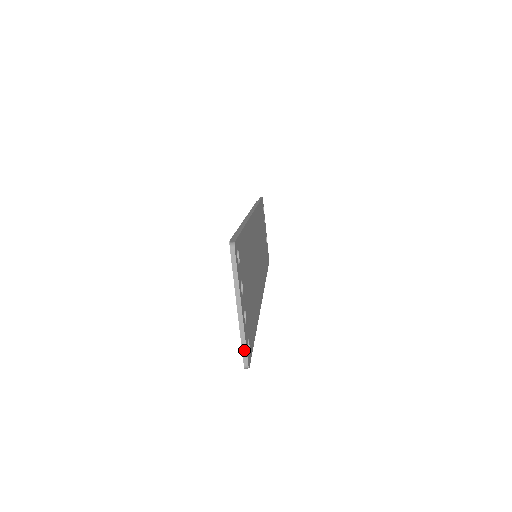
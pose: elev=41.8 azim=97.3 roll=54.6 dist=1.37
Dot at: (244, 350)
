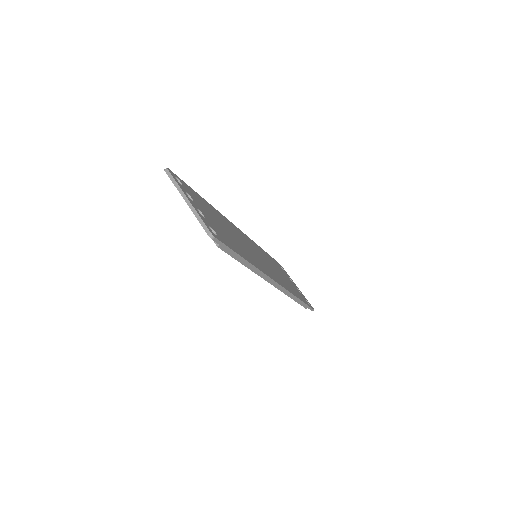
Dot at: (203, 224)
